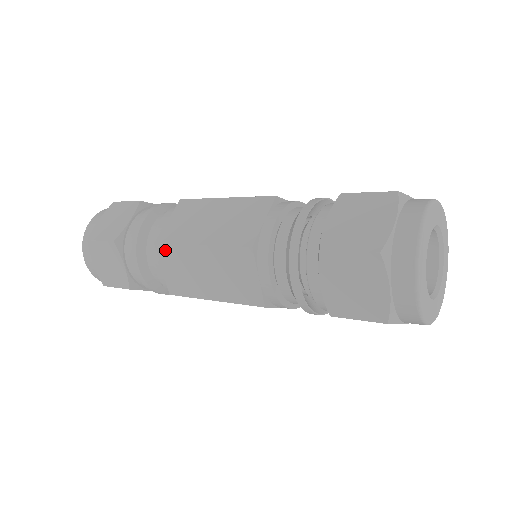
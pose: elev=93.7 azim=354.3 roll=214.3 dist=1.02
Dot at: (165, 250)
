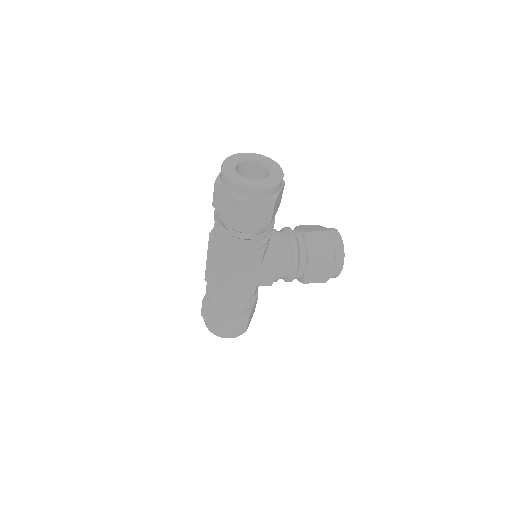
Dot at: (207, 278)
